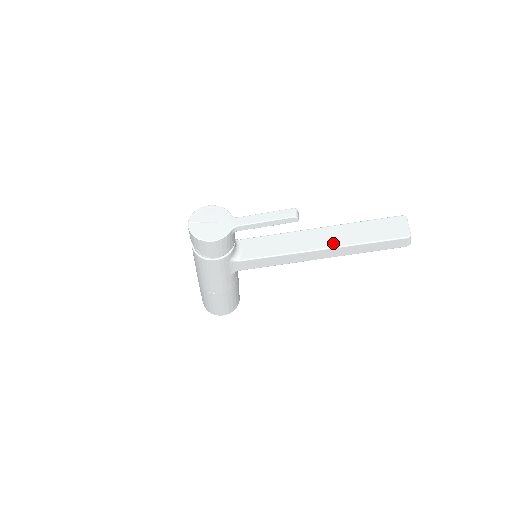
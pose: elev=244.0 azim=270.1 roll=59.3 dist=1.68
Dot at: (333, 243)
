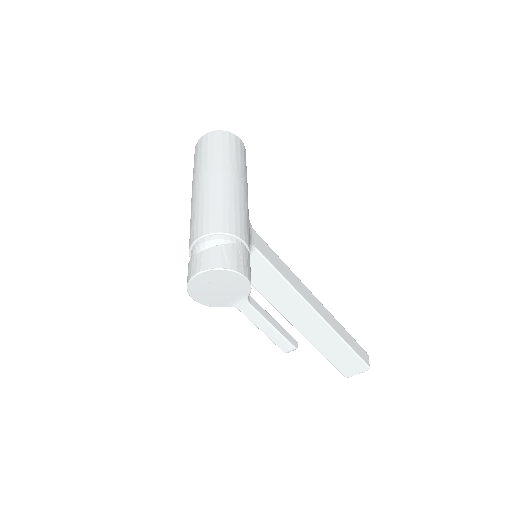
Dot at: (306, 333)
